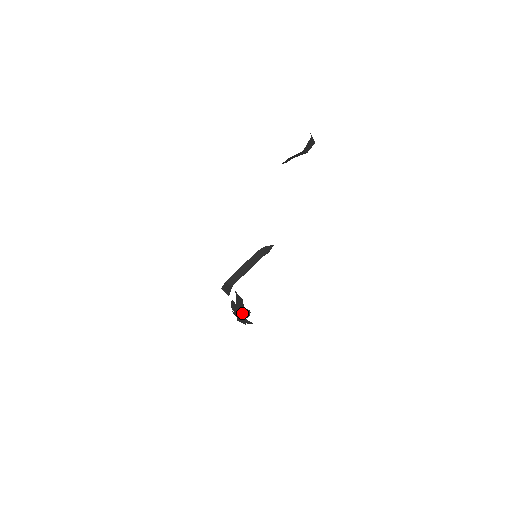
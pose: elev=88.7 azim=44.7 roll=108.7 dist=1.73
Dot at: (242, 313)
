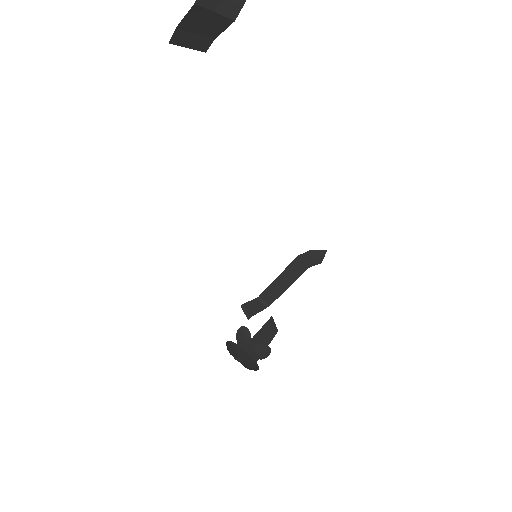
Dot at: (256, 350)
